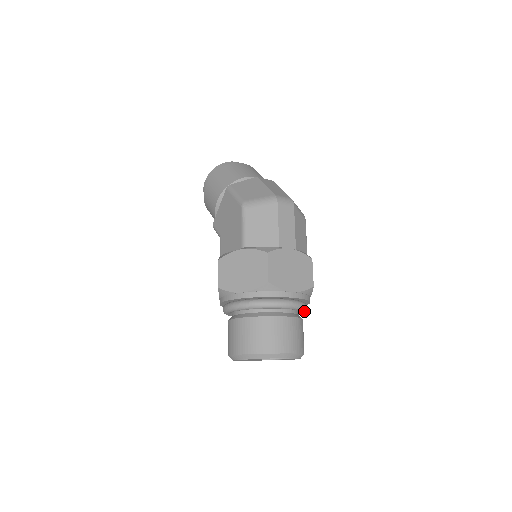
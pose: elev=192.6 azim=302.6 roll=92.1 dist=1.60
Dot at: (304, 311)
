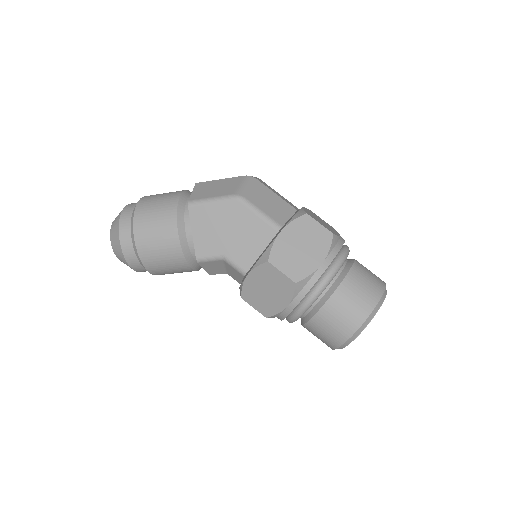
Dot at: occluded
